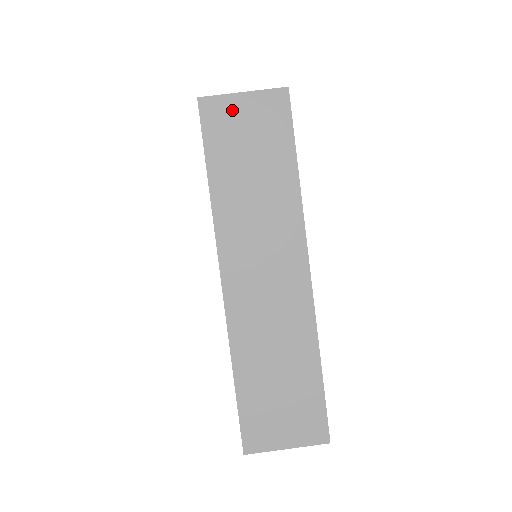
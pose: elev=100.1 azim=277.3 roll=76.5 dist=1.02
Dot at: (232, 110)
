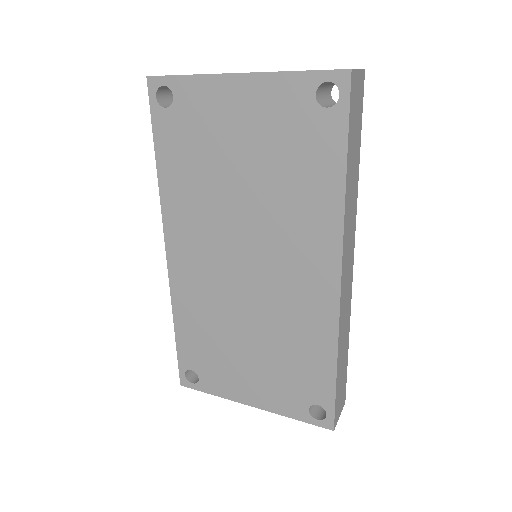
Dot at: occluded
